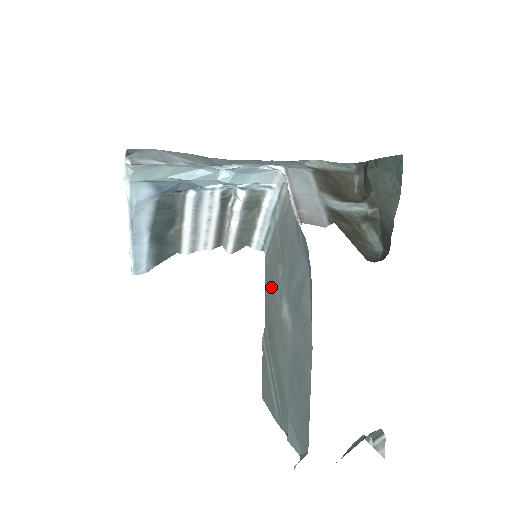
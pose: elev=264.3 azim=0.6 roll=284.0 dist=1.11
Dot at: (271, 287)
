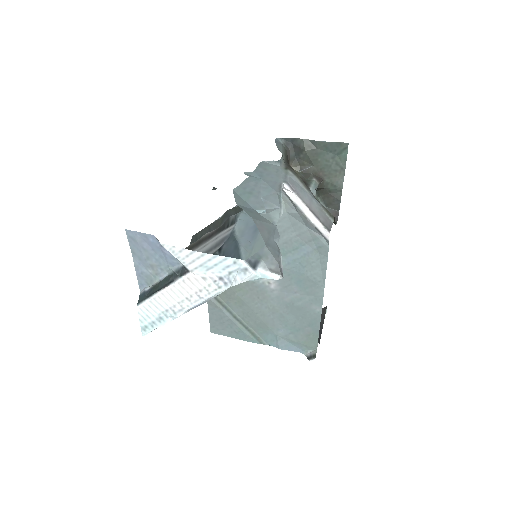
Dot at: occluded
